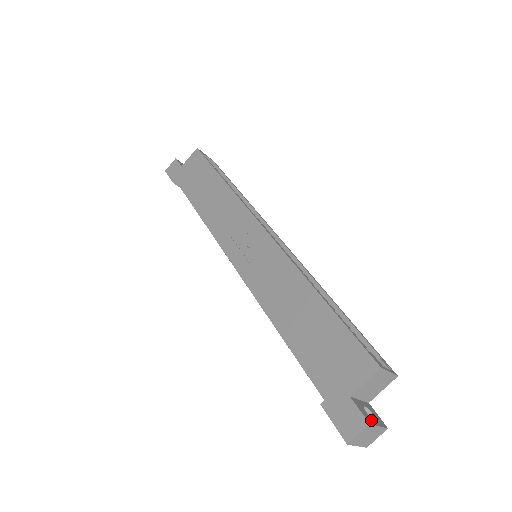
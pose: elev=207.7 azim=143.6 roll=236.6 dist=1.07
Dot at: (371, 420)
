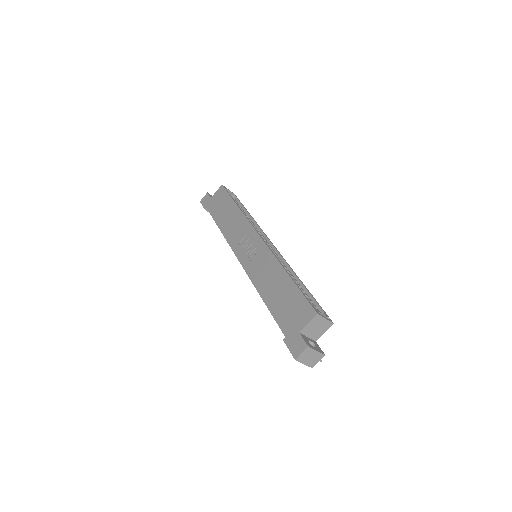
Dot at: (311, 346)
